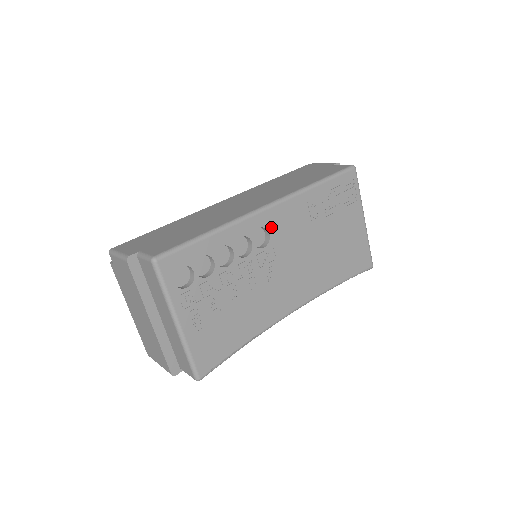
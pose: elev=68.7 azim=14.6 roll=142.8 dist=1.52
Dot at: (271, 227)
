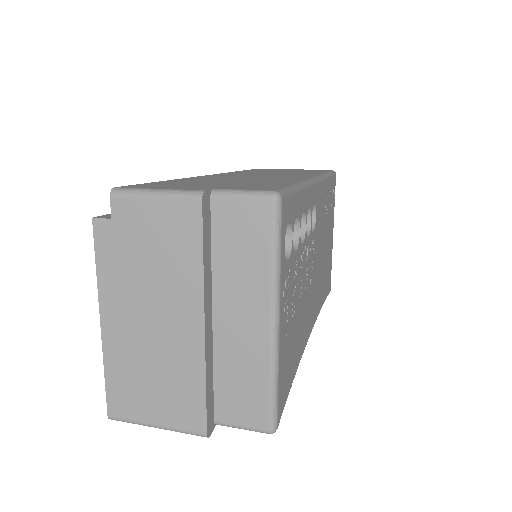
Dot at: (317, 207)
